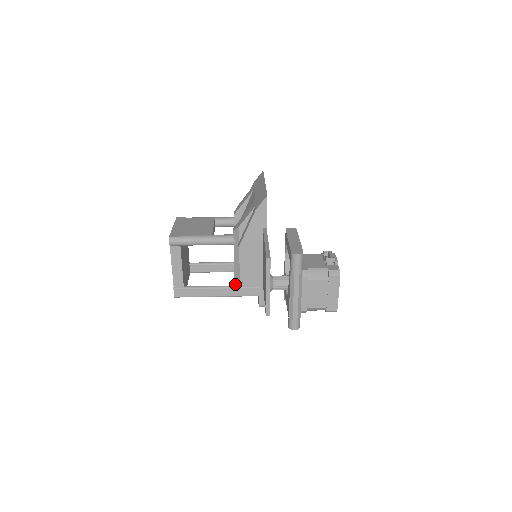
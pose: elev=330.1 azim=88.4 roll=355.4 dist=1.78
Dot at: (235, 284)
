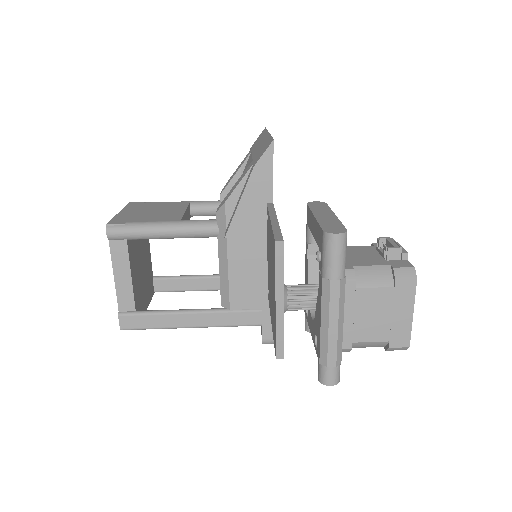
Dot at: (222, 305)
